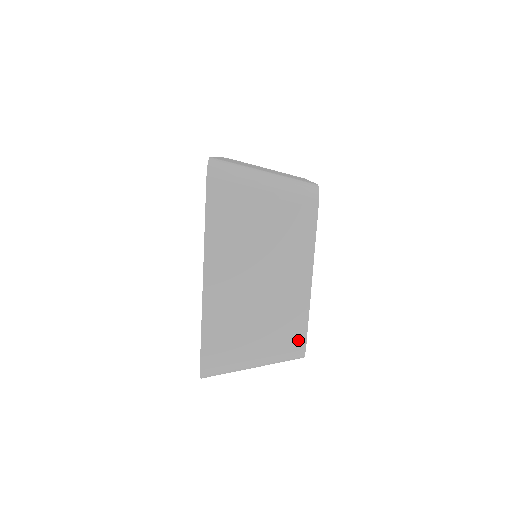
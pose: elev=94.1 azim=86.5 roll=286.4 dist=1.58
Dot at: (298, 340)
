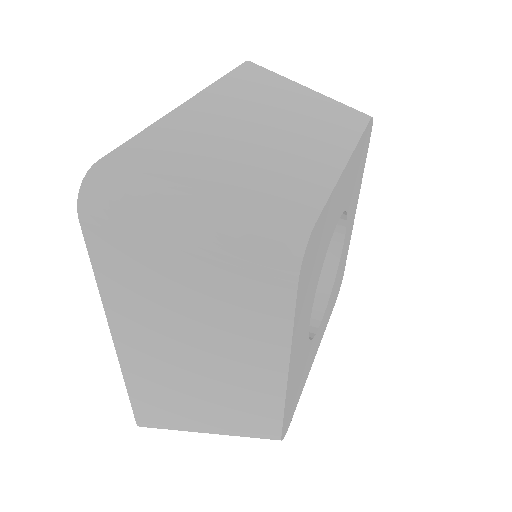
Dot at: (301, 210)
